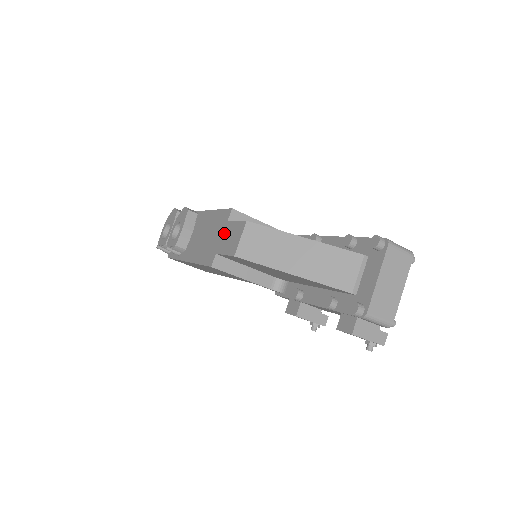
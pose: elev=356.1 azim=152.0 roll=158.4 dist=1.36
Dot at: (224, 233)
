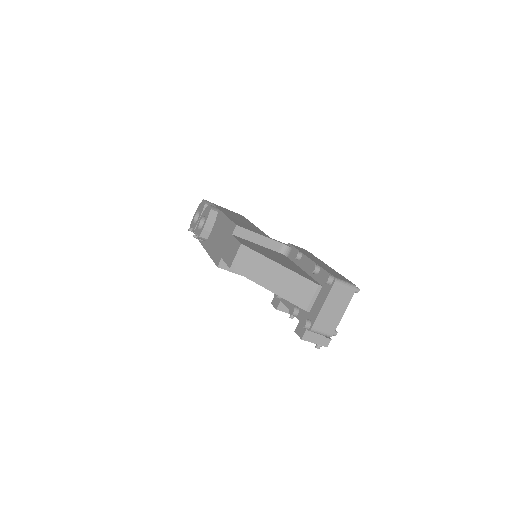
Dot at: (228, 244)
